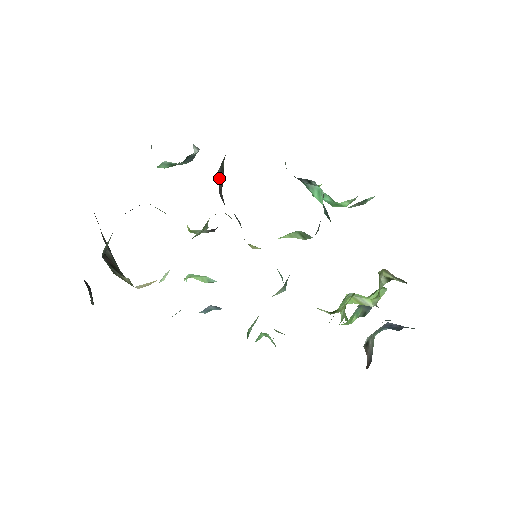
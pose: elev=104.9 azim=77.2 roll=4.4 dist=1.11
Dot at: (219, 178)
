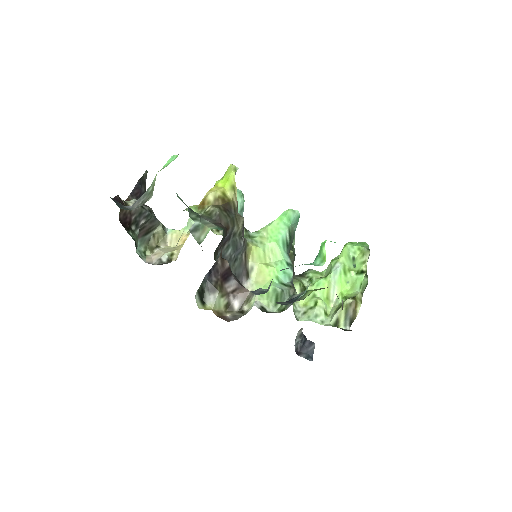
Dot at: (217, 247)
